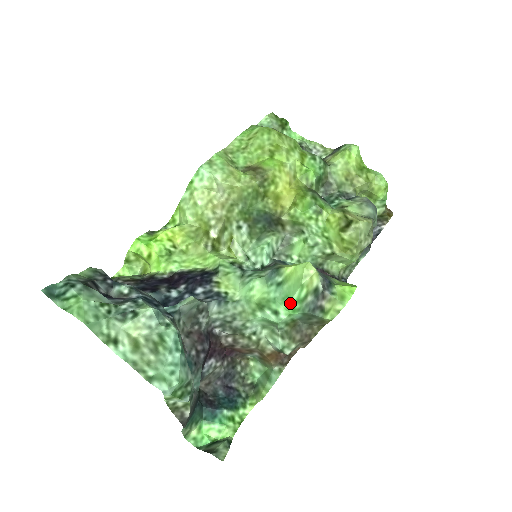
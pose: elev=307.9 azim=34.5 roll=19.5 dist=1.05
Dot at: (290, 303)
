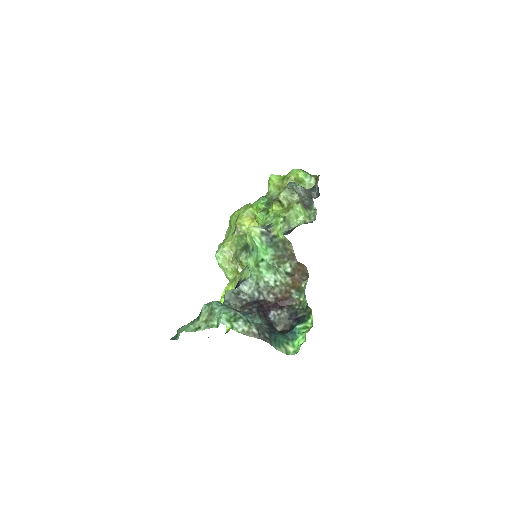
Dot at: (260, 249)
